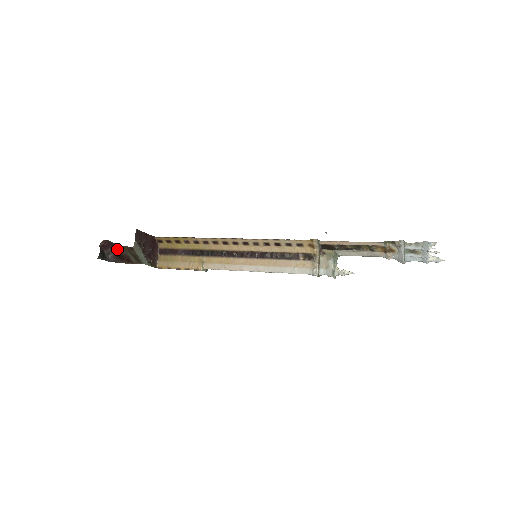
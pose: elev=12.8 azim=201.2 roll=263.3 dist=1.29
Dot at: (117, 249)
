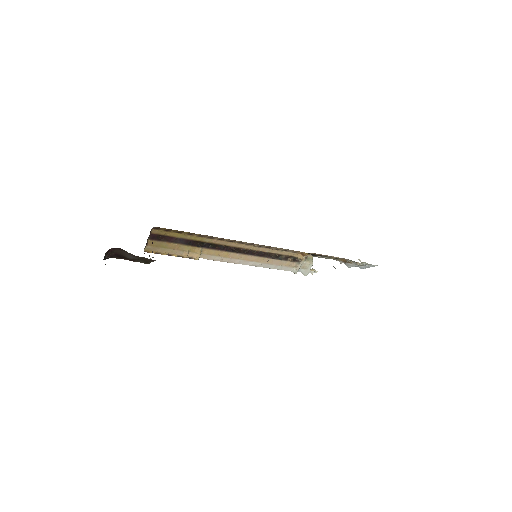
Dot at: (128, 256)
